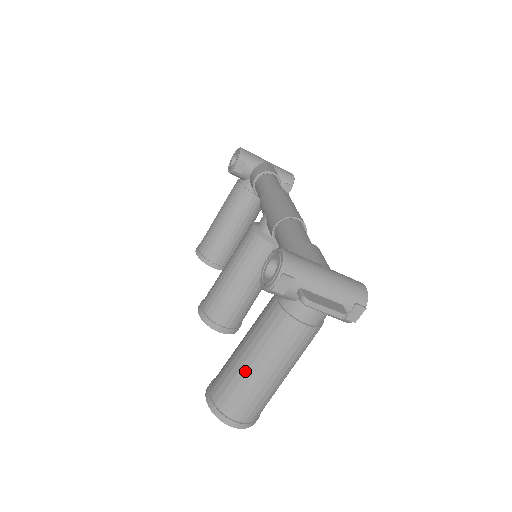
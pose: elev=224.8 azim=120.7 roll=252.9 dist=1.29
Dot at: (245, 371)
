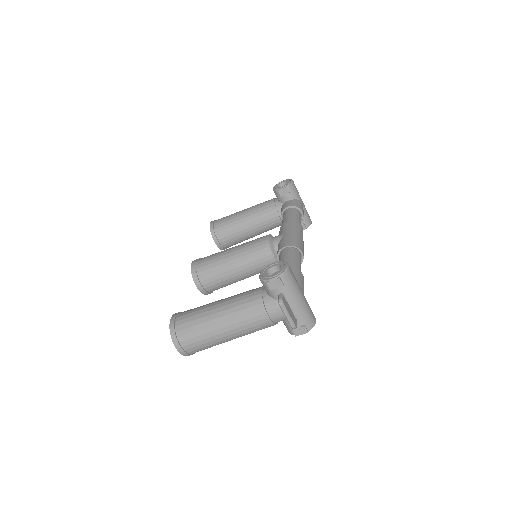
Dot at: (211, 319)
